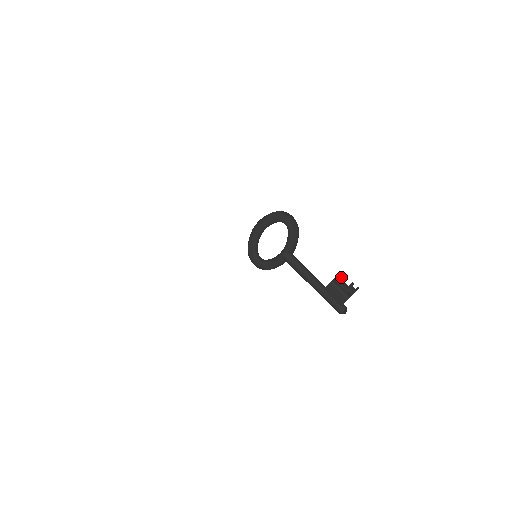
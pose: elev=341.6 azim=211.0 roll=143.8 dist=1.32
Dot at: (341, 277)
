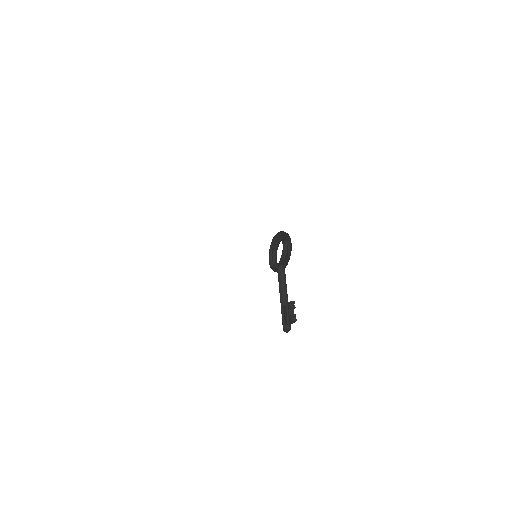
Dot at: (290, 305)
